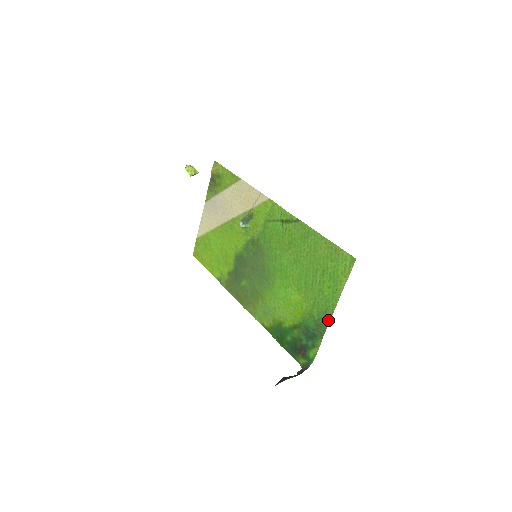
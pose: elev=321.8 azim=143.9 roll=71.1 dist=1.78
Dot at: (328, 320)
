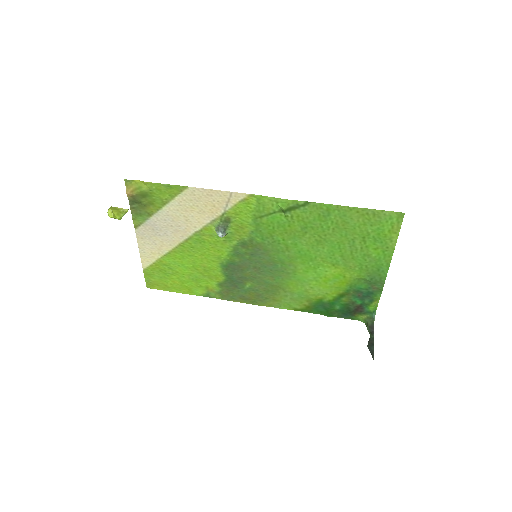
Dot at: (384, 275)
